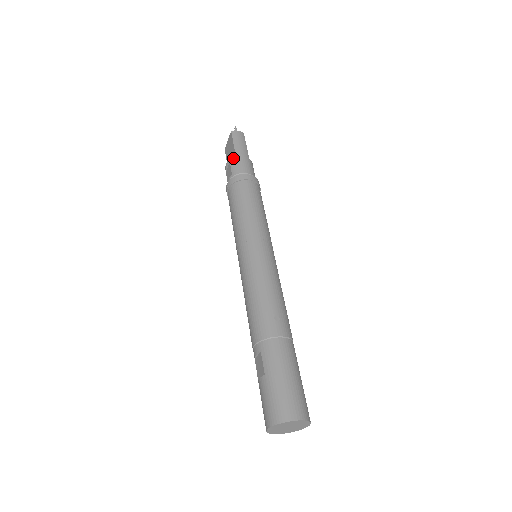
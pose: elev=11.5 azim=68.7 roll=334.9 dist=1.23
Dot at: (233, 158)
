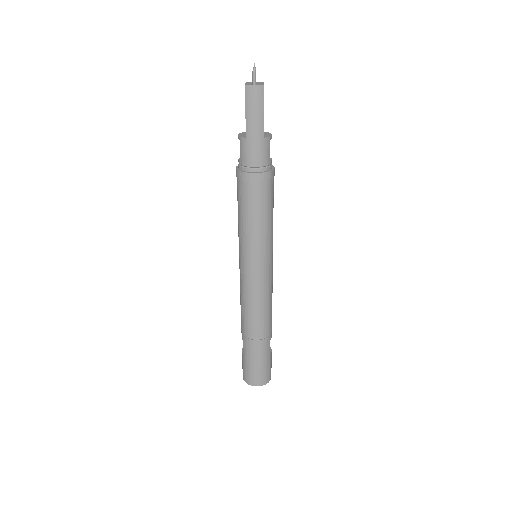
Dot at: (243, 138)
